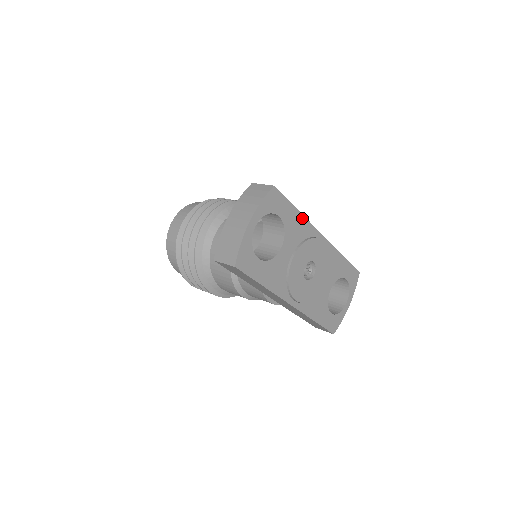
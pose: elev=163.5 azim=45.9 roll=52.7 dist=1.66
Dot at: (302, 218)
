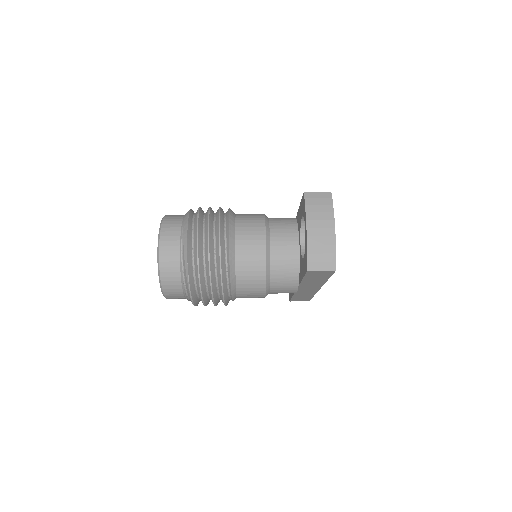
Dot at: occluded
